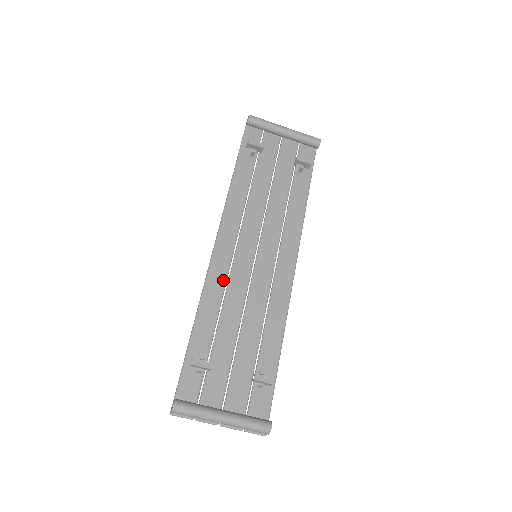
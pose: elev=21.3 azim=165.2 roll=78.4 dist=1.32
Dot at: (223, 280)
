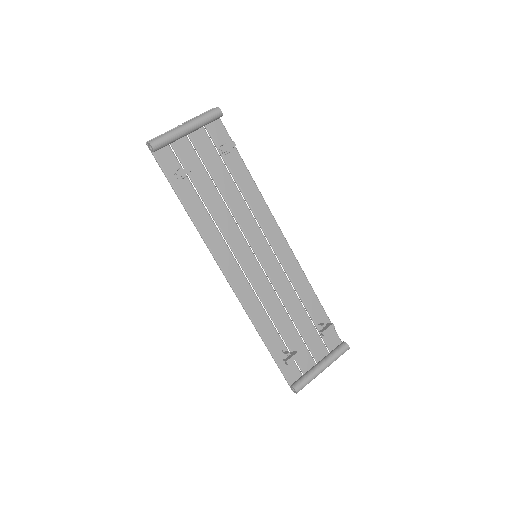
Dot at: (252, 294)
